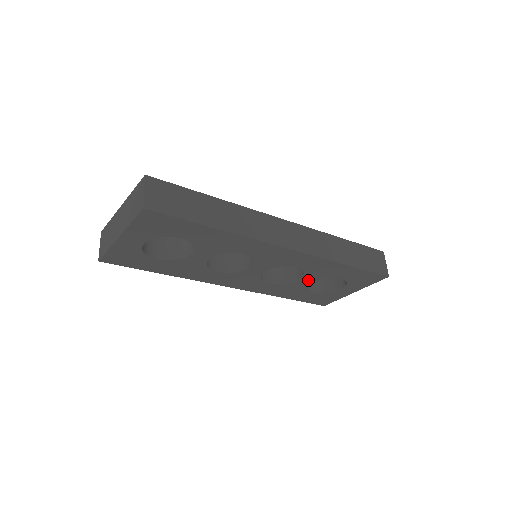
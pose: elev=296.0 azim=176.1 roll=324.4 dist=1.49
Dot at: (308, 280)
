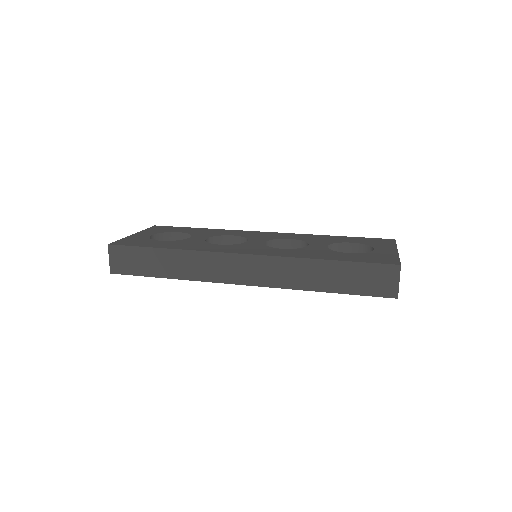
Dot at: occluded
